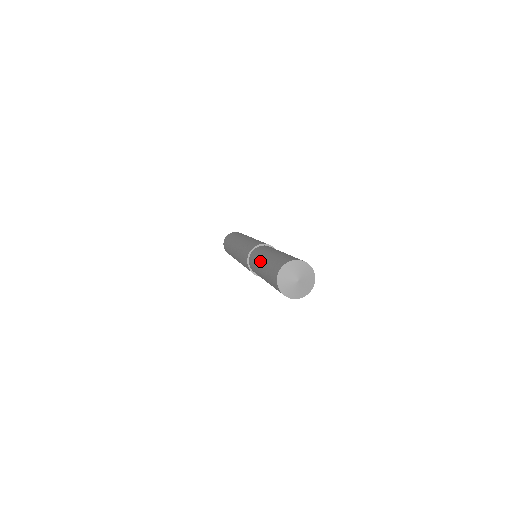
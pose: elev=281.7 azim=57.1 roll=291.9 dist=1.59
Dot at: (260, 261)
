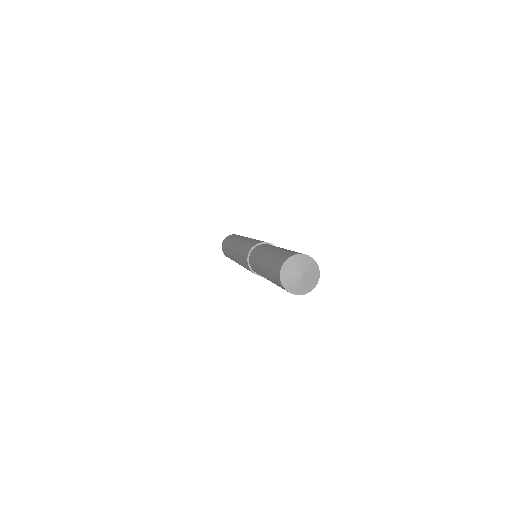
Dot at: (263, 255)
